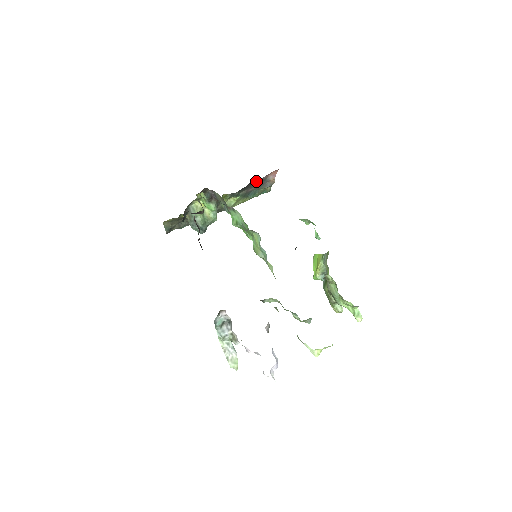
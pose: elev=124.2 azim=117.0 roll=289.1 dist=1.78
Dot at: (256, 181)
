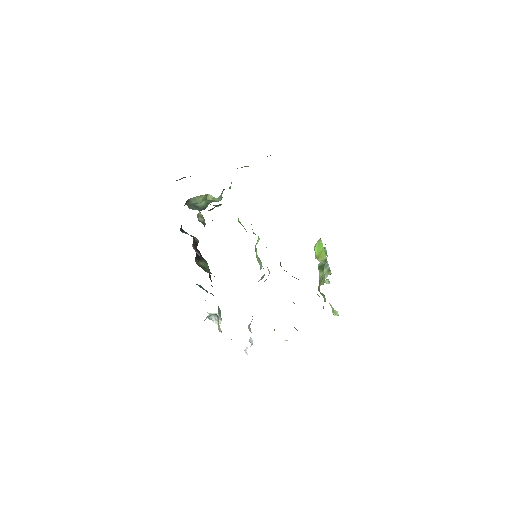
Dot at: occluded
